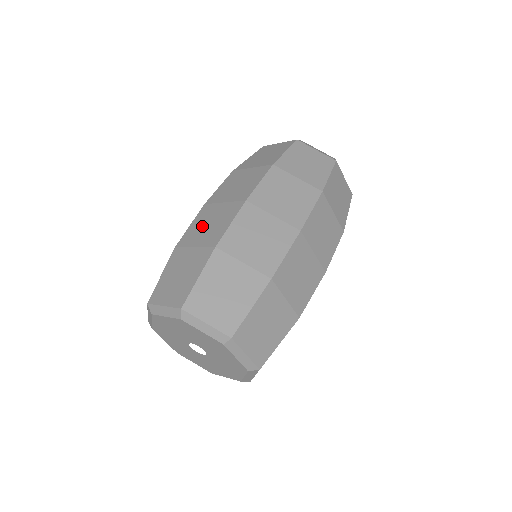
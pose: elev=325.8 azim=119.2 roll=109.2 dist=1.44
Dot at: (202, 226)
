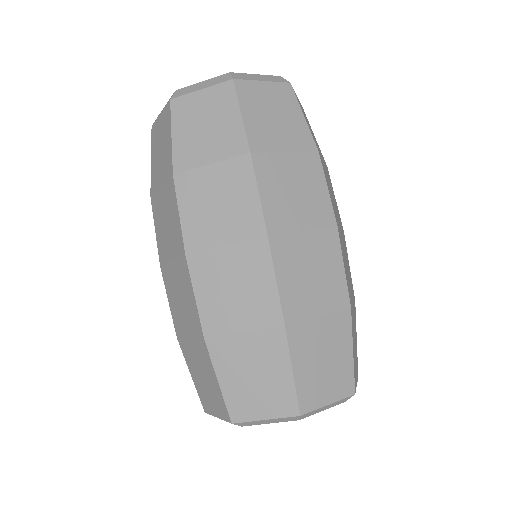
Dot at: (223, 296)
